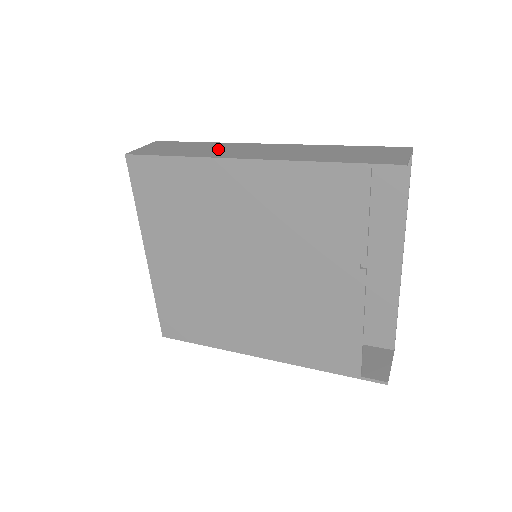
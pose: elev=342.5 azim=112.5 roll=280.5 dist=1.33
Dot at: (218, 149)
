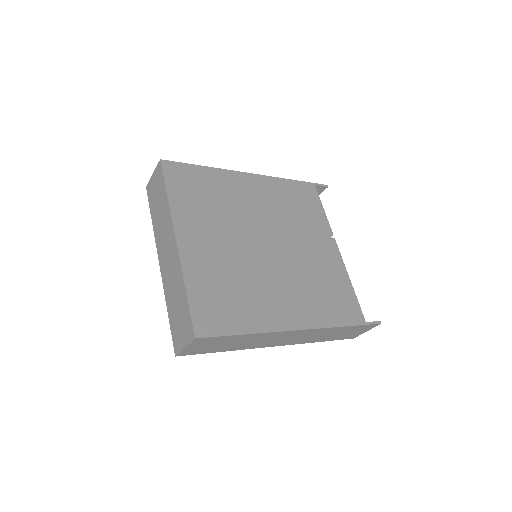
Dot at: occluded
